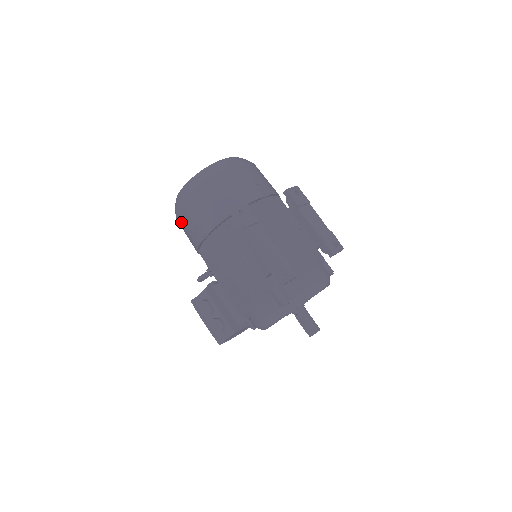
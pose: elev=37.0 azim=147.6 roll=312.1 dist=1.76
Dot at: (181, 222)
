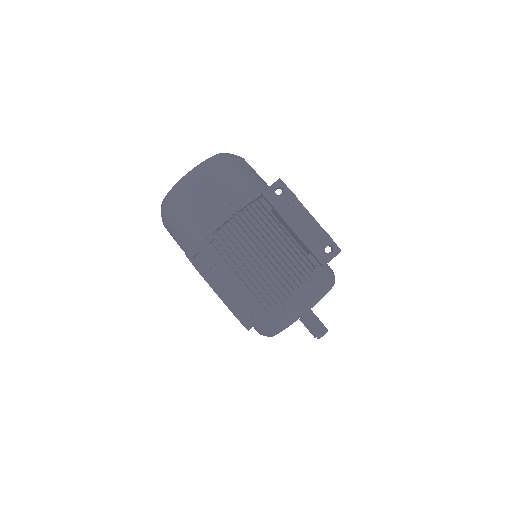
Dot at: occluded
